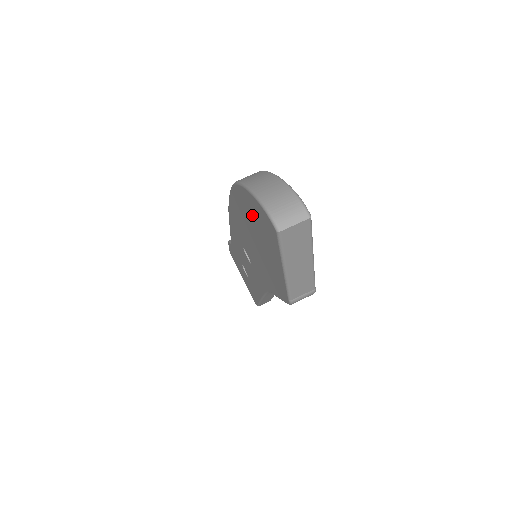
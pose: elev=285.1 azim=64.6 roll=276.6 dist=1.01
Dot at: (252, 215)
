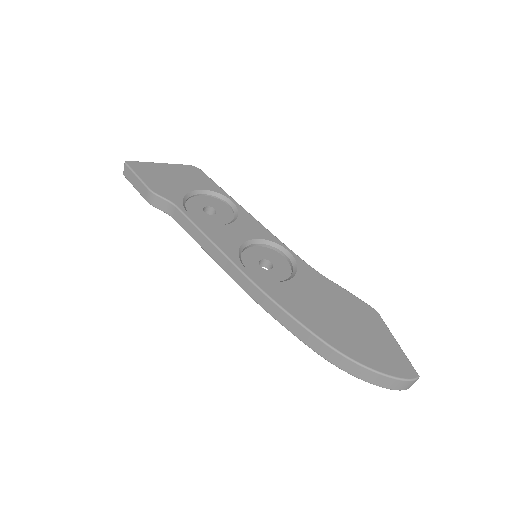
Dot at: occluded
